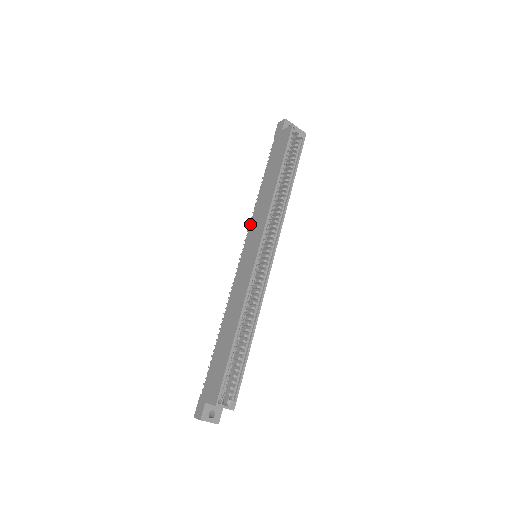
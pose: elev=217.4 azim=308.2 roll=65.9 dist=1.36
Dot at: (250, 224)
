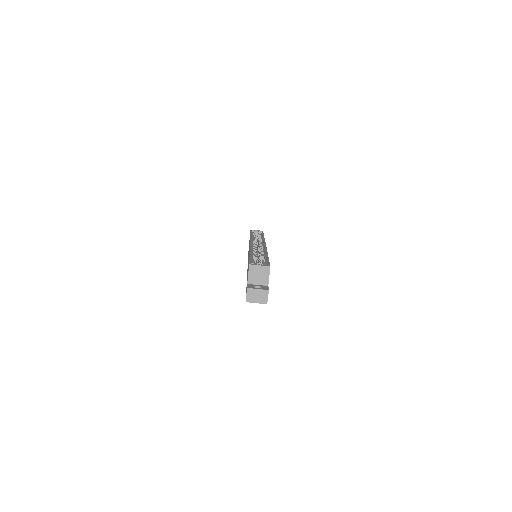
Dot at: occluded
